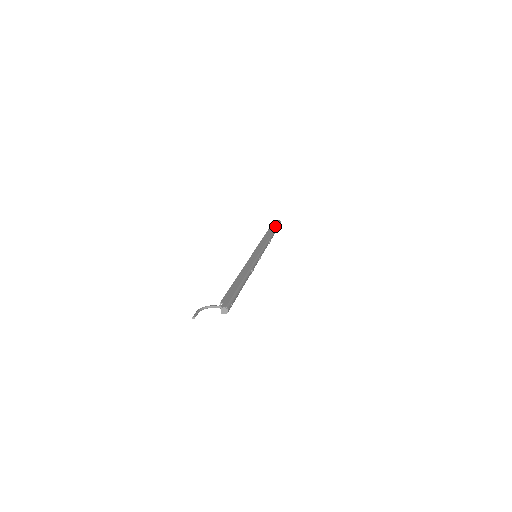
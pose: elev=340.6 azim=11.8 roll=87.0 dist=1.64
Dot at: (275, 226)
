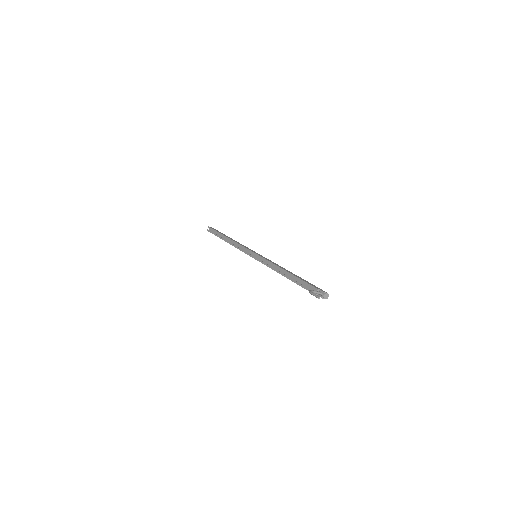
Dot at: occluded
